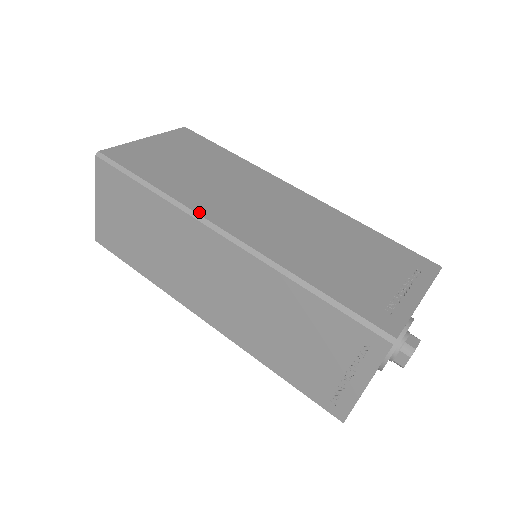
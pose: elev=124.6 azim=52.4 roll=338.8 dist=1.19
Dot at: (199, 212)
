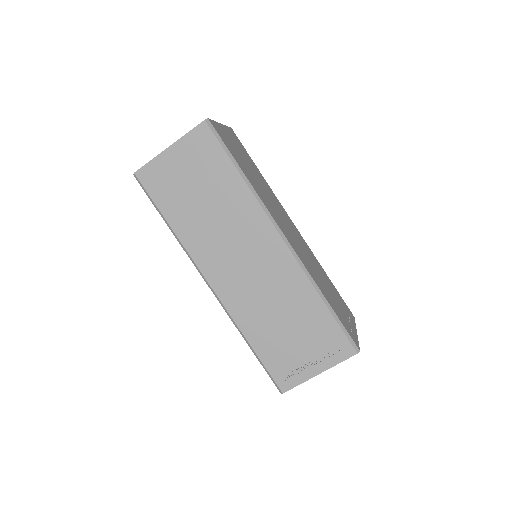
Dot at: (271, 214)
